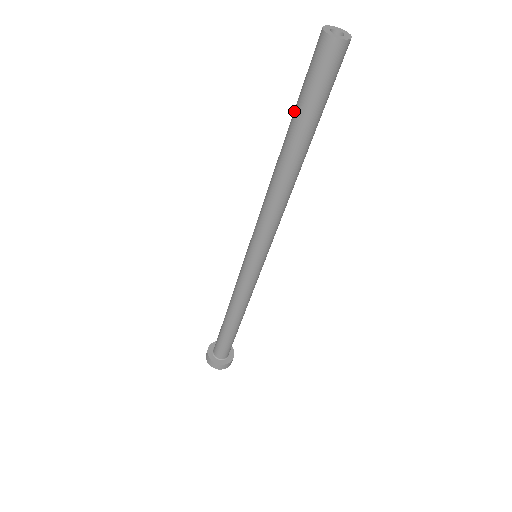
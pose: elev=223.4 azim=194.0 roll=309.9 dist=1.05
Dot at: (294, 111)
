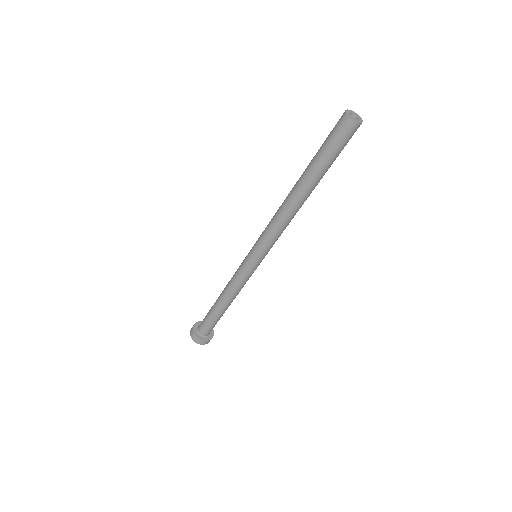
Dot at: (315, 163)
